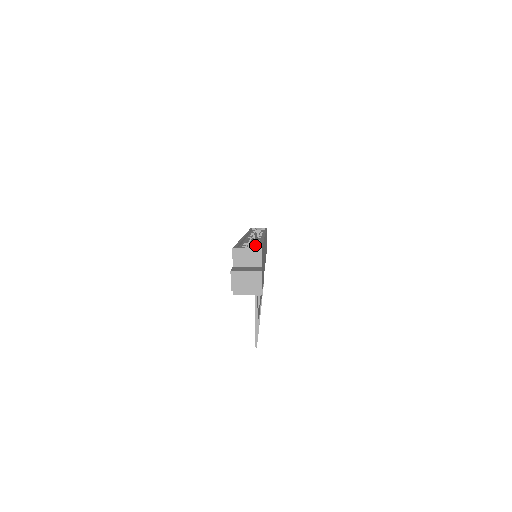
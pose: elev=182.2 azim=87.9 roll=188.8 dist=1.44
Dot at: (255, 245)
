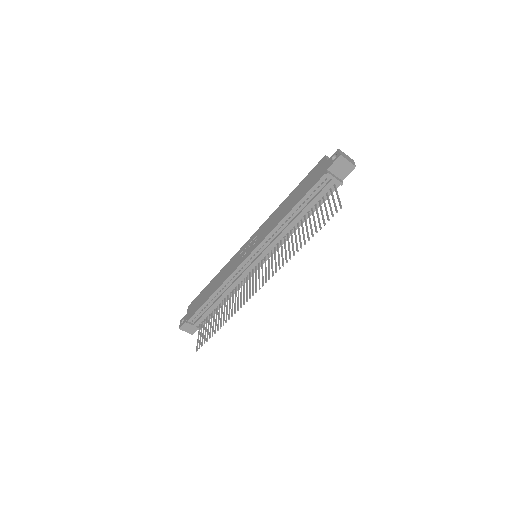
Dot at: occluded
